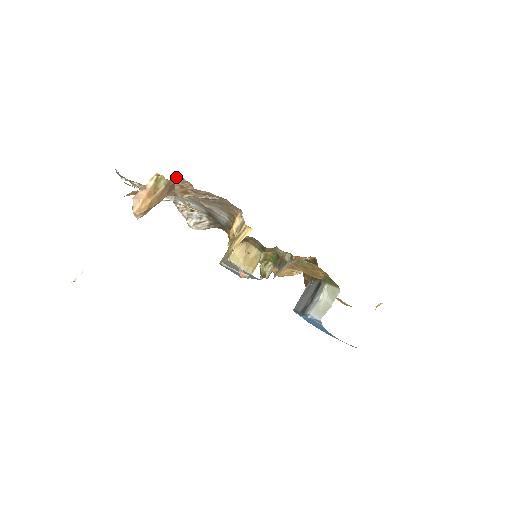
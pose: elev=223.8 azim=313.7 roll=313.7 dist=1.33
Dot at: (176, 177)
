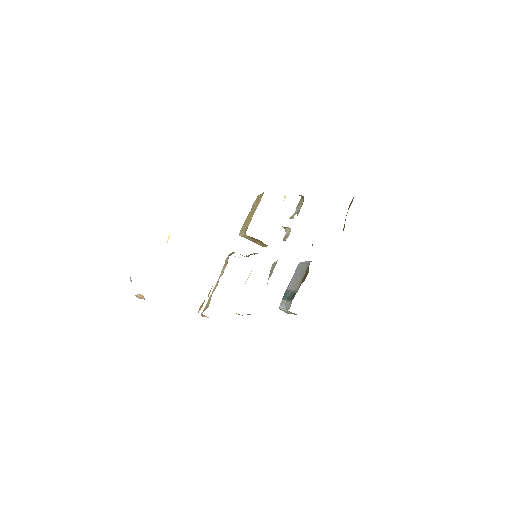
Dot at: occluded
